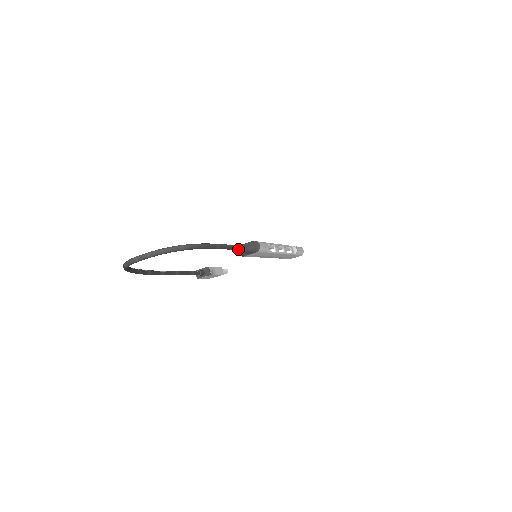
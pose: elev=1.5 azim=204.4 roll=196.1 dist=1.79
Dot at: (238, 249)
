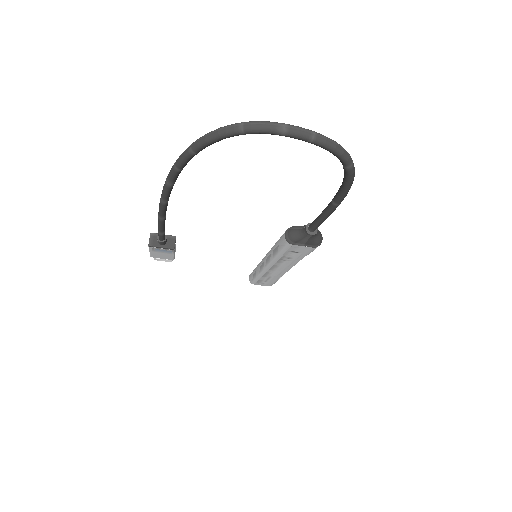
Dot at: (317, 227)
